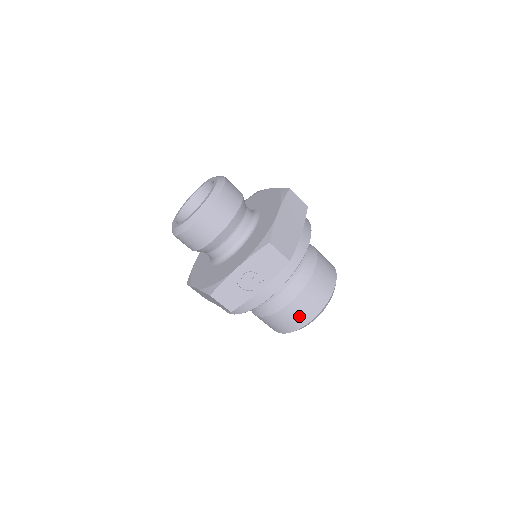
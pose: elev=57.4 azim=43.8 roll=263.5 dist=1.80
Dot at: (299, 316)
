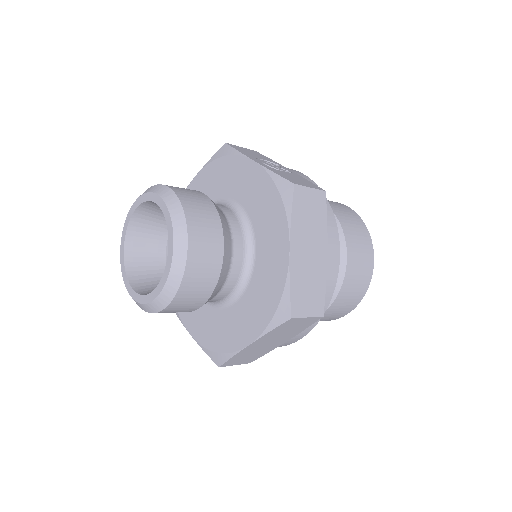
Dot at: occluded
